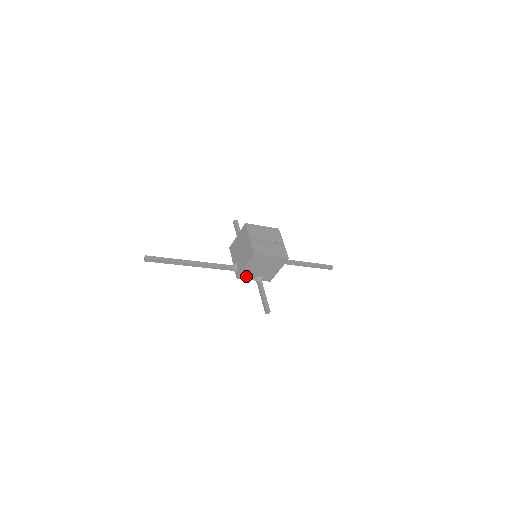
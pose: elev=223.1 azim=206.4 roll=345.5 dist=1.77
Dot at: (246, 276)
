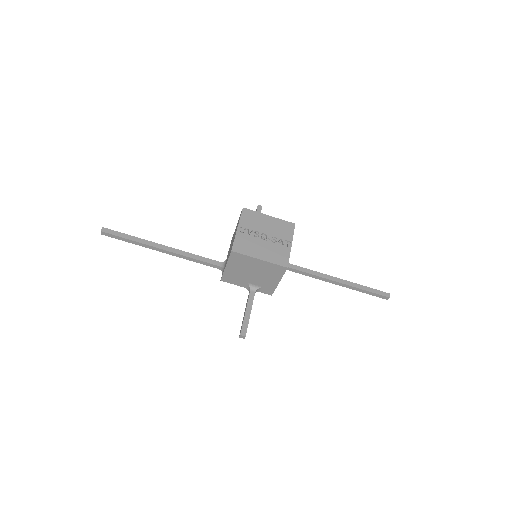
Dot at: (233, 280)
